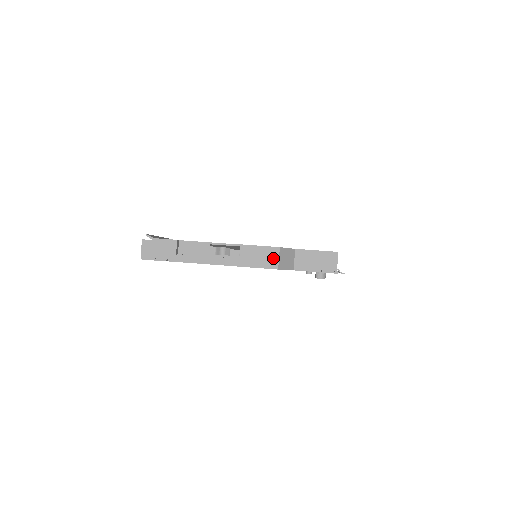
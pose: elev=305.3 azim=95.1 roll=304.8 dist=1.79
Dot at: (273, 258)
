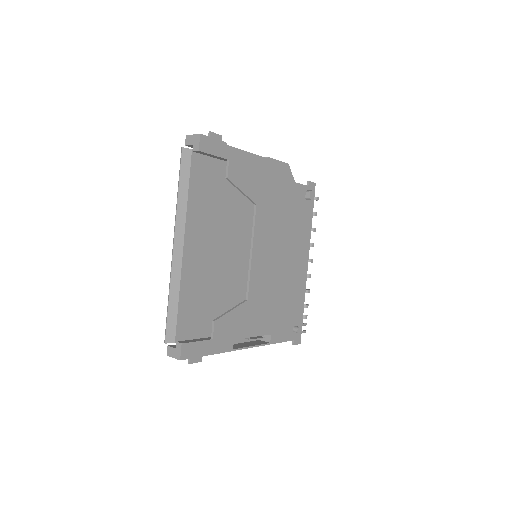
Dot at: occluded
